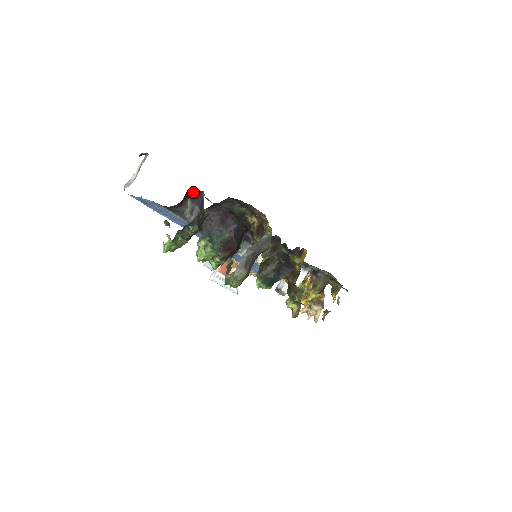
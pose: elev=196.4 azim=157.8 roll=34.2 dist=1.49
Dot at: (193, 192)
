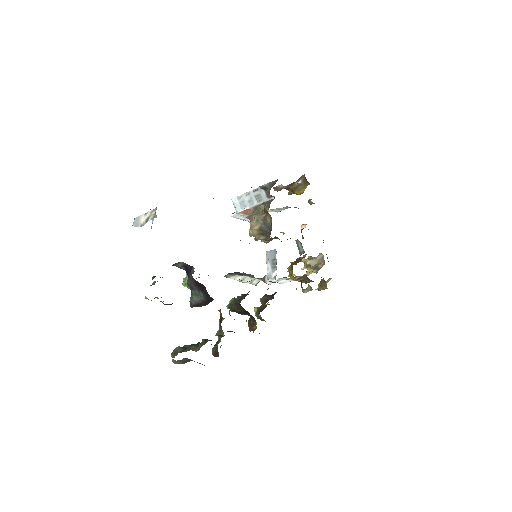
Dot at: occluded
